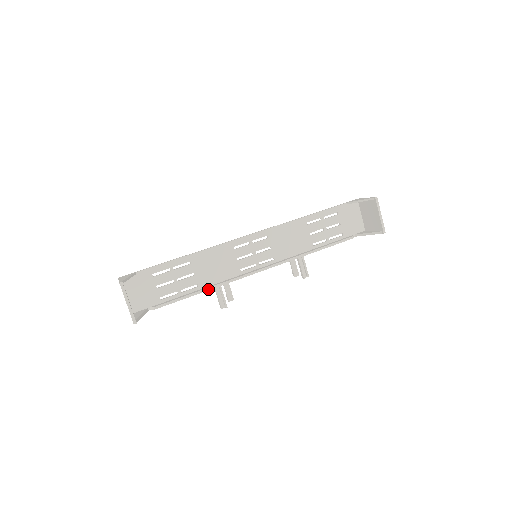
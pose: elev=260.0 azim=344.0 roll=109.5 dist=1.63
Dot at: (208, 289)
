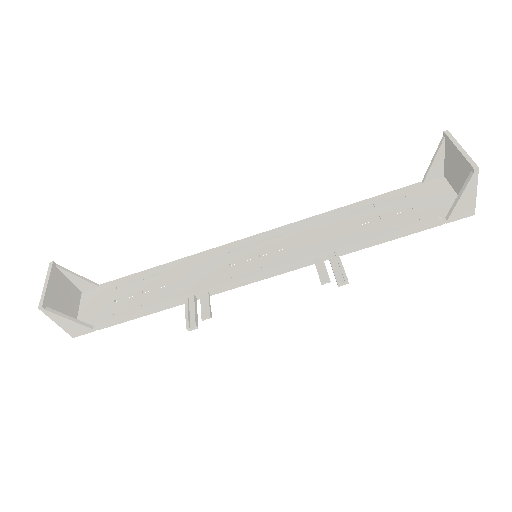
Dot at: (173, 298)
